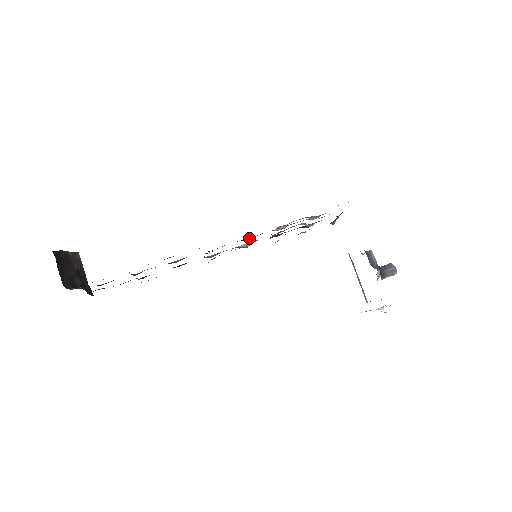
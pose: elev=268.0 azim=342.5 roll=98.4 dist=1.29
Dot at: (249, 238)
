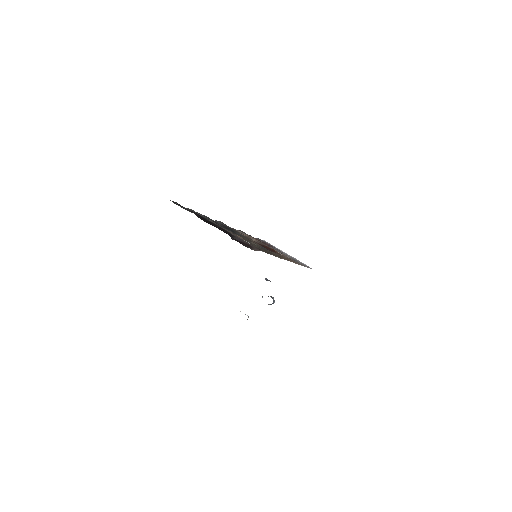
Dot at: occluded
